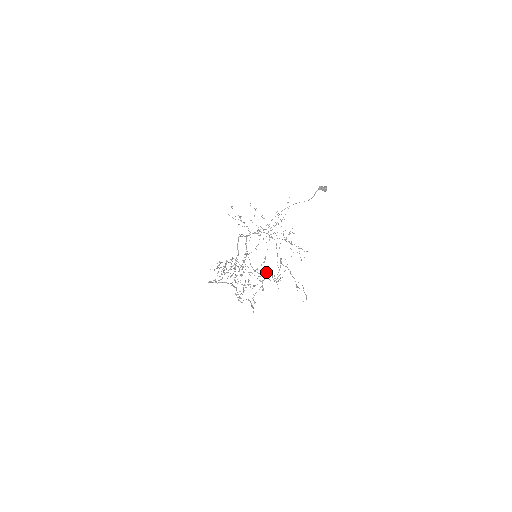
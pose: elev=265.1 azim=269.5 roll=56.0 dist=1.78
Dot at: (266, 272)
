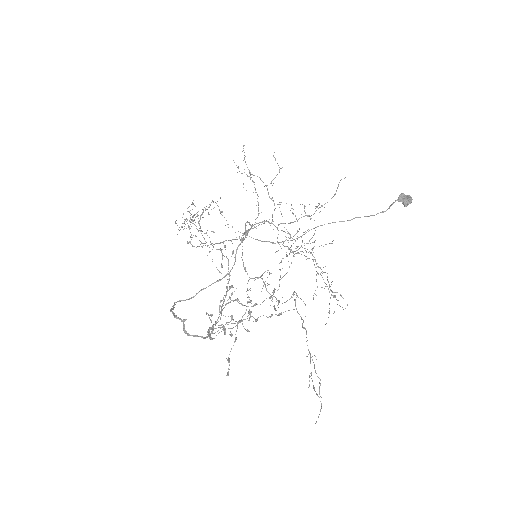
Dot at: occluded
